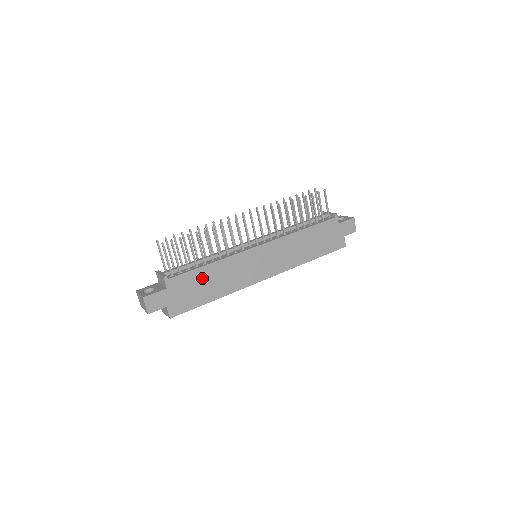
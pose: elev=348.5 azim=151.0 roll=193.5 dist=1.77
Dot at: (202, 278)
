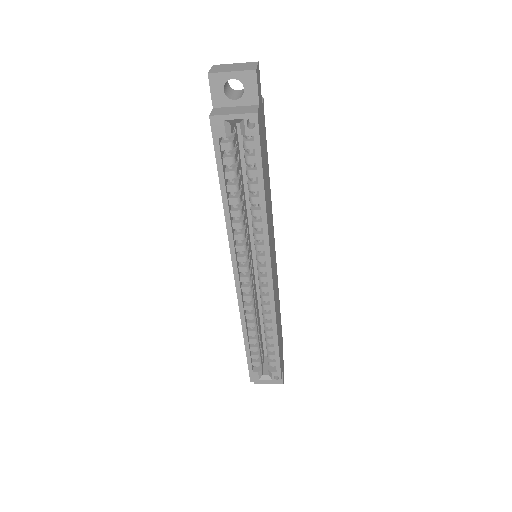
Dot at: (266, 164)
